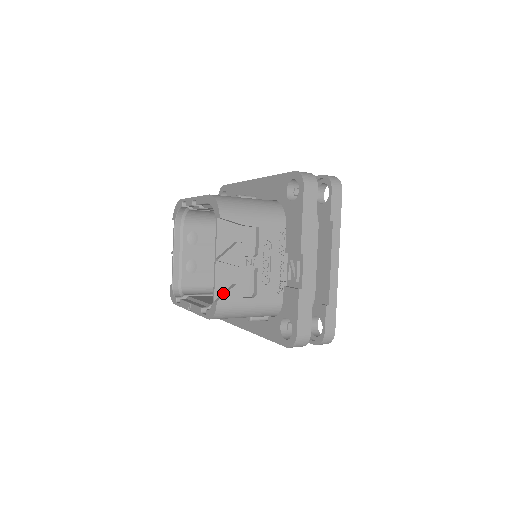
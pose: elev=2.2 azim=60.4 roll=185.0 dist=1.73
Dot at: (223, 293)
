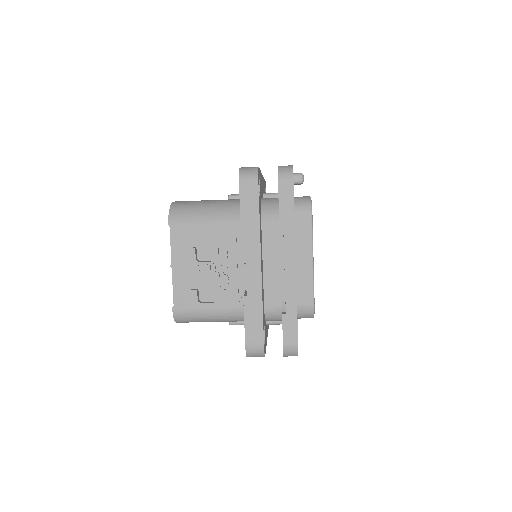
Dot at: (181, 298)
